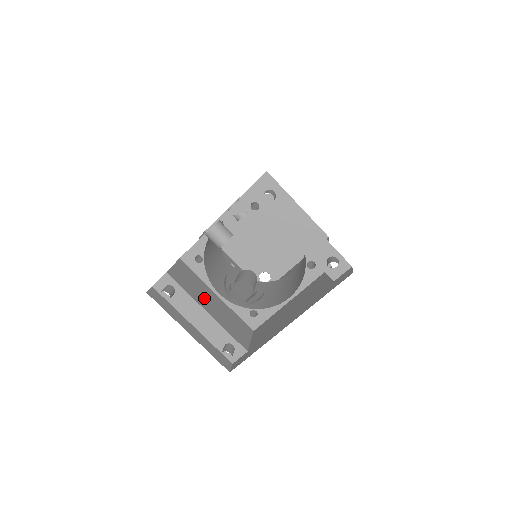
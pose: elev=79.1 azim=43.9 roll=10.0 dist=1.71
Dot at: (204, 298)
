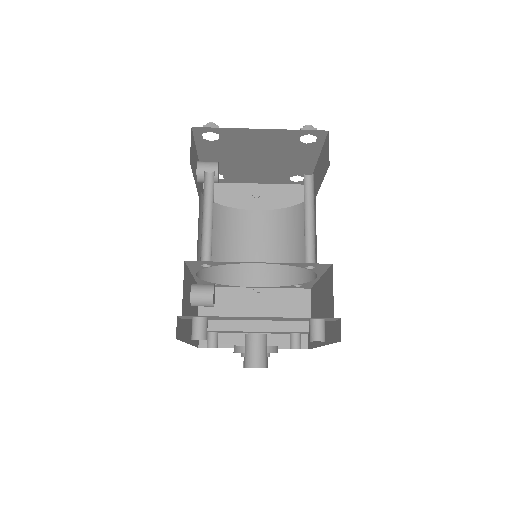
Dot at: (244, 314)
